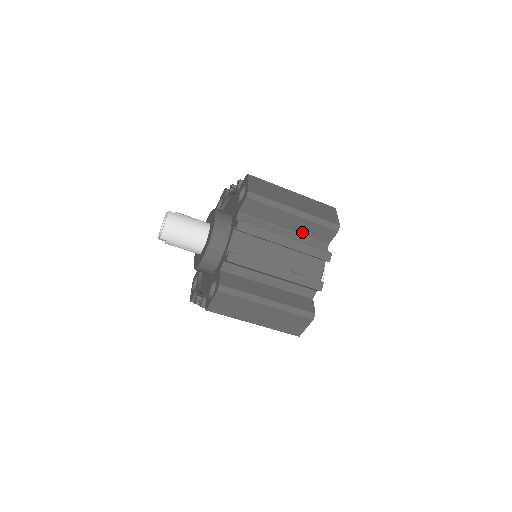
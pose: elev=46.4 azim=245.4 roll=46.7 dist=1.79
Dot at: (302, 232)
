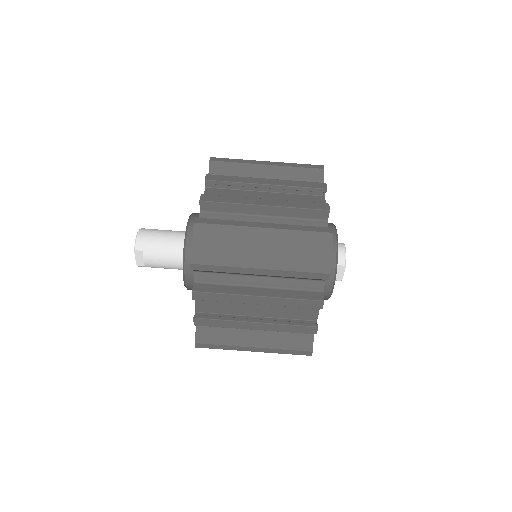
Dot at: occluded
